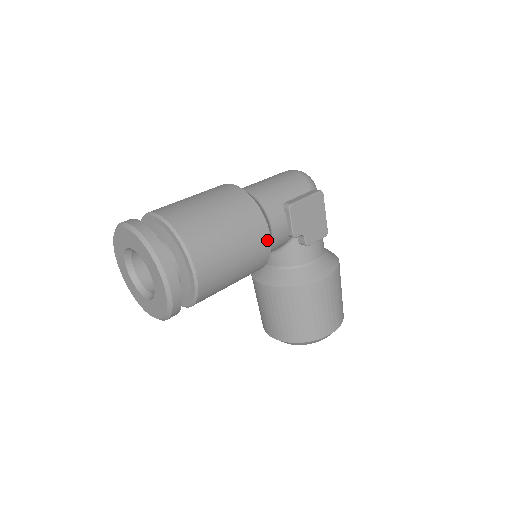
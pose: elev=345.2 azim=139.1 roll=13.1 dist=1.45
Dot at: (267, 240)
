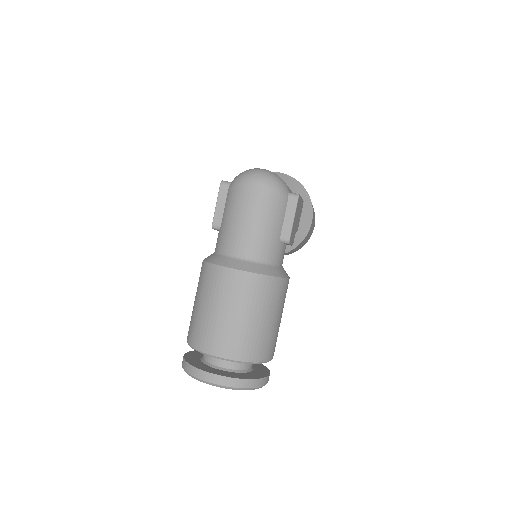
Dot at: (288, 282)
